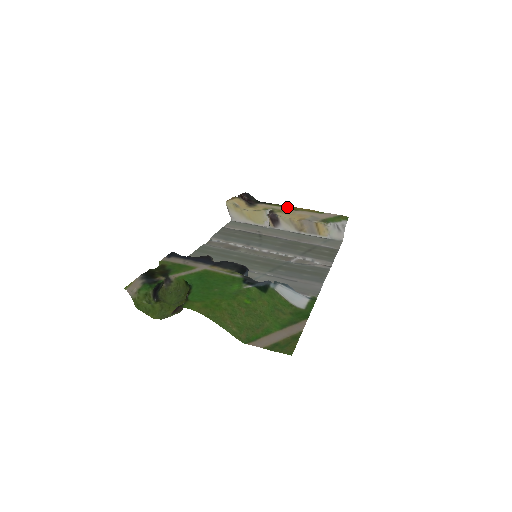
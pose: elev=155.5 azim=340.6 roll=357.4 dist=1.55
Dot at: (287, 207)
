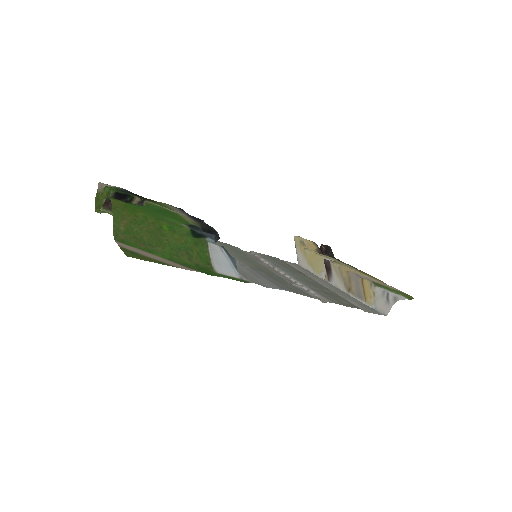
Dot at: (356, 269)
